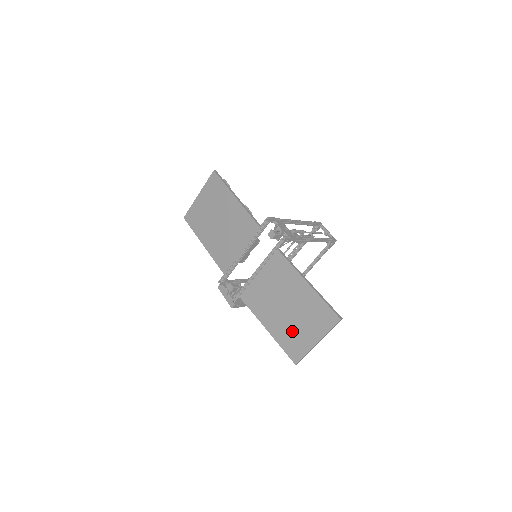
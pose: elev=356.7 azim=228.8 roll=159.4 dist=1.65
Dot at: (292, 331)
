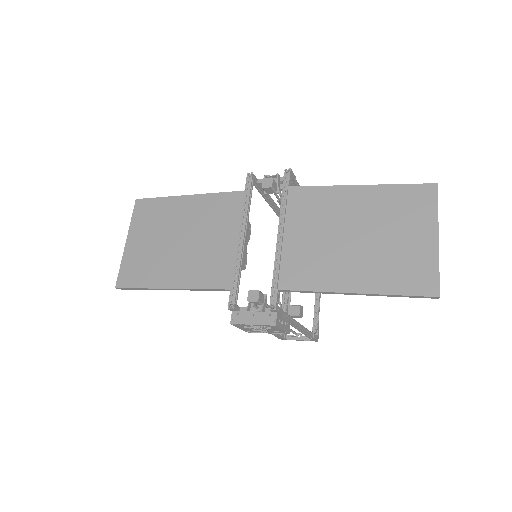
Dot at: (392, 257)
